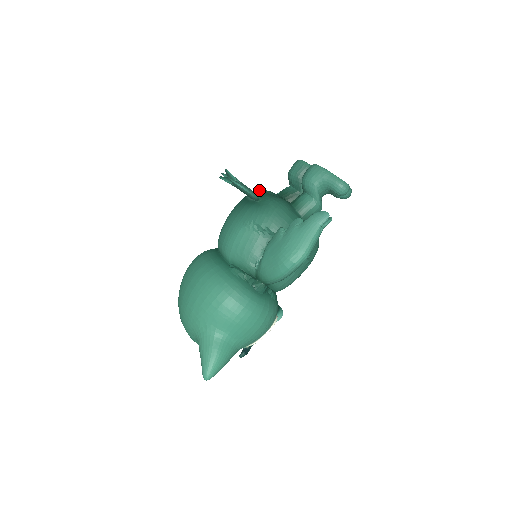
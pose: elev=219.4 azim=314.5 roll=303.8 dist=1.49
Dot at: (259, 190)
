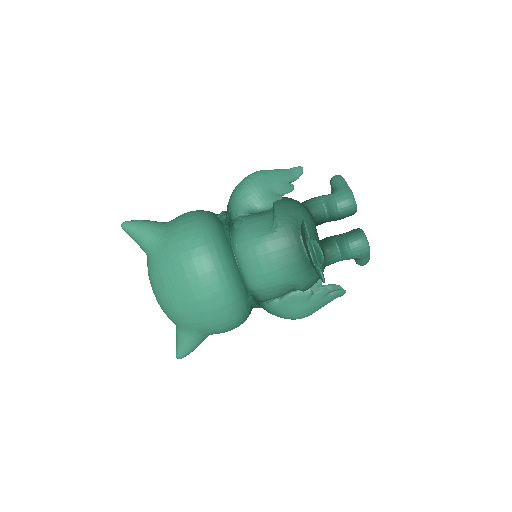
Dot at: (310, 226)
